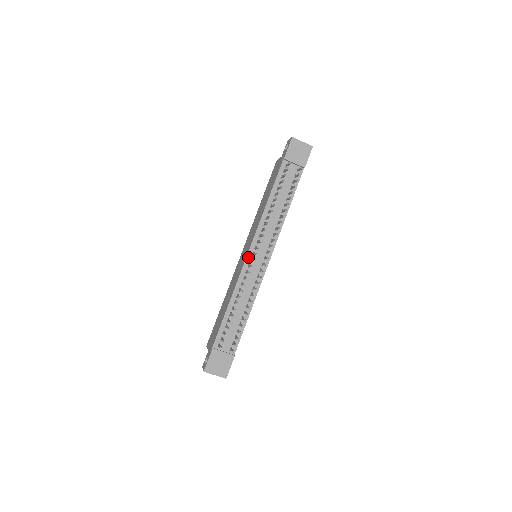
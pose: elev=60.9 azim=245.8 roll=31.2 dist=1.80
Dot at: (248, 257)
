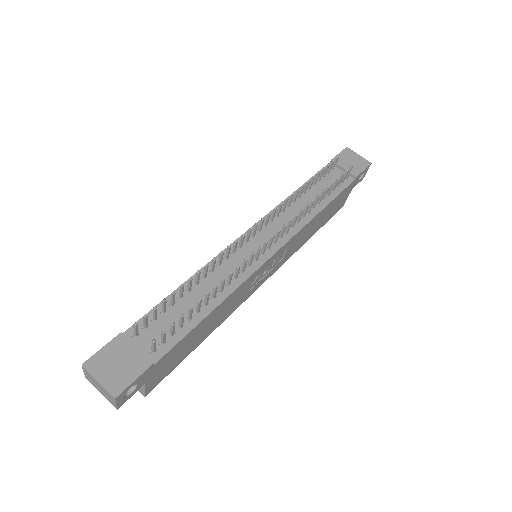
Dot at: occluded
